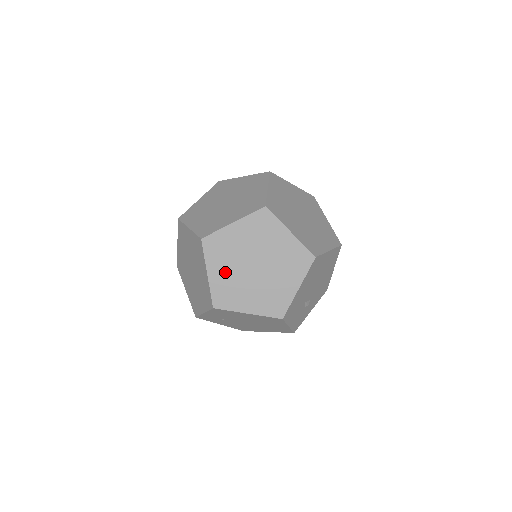
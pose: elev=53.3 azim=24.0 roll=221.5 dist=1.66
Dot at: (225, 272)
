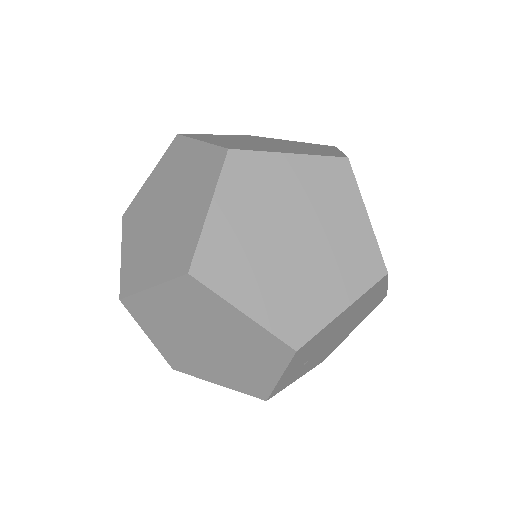
Dot at: (264, 286)
